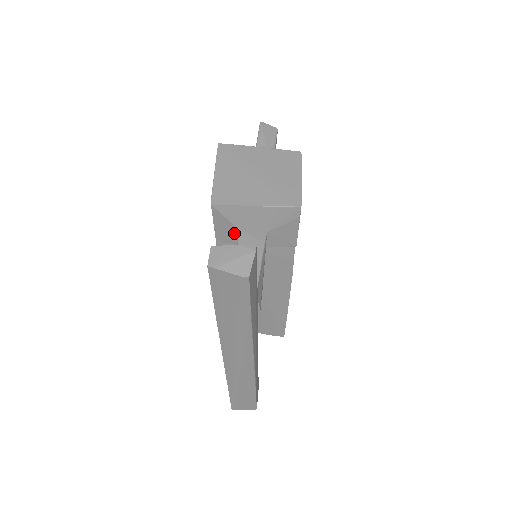
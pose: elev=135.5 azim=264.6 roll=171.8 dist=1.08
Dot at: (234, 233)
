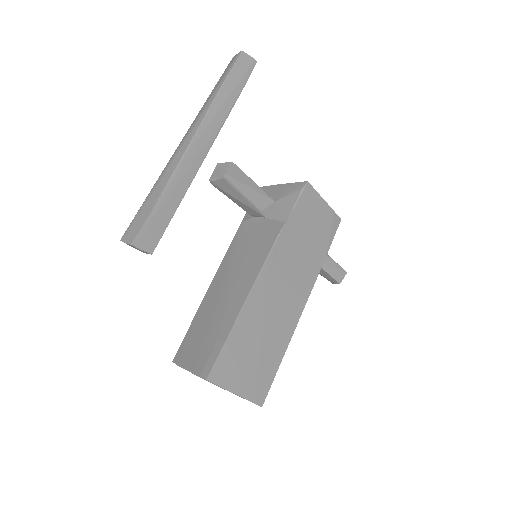
Dot at: occluded
